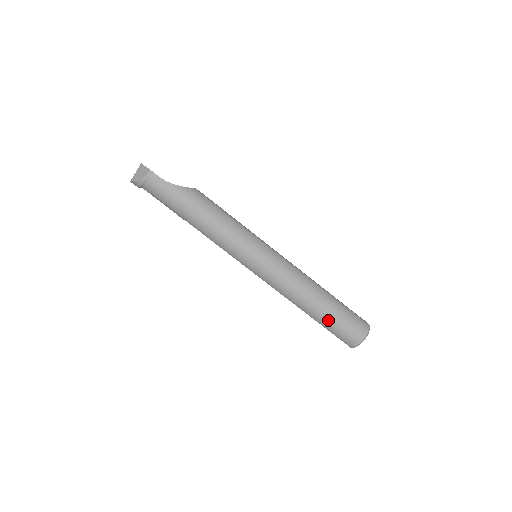
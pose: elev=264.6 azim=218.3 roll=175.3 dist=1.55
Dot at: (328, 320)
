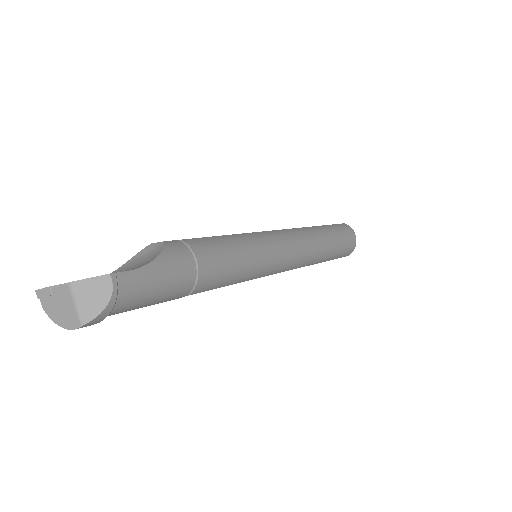
Dot at: (337, 249)
